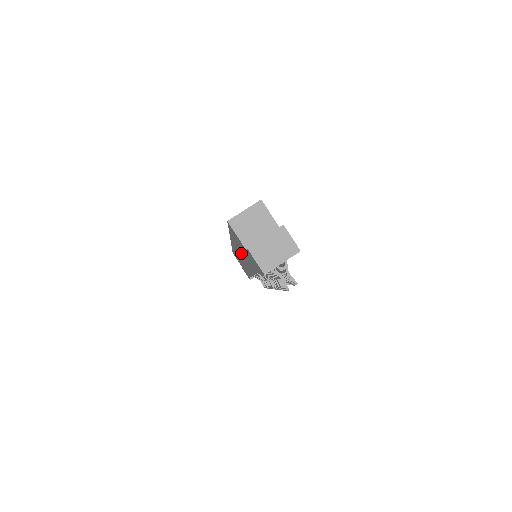
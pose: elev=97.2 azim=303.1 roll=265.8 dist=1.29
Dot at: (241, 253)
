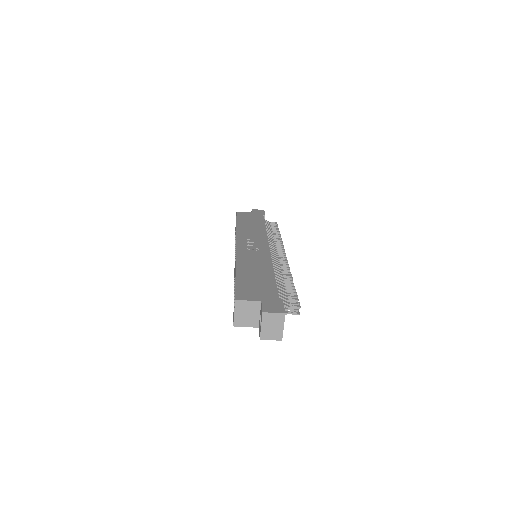
Dot at: occluded
